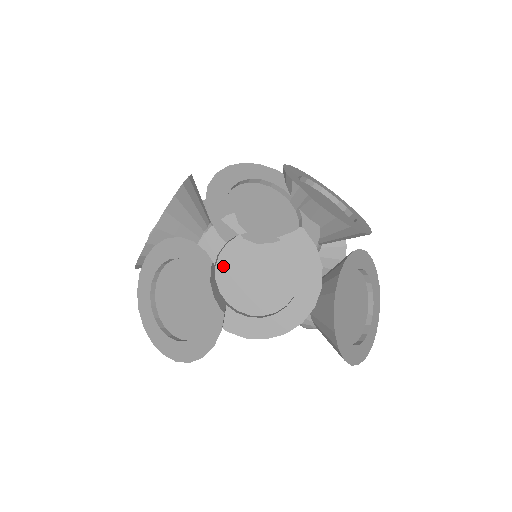
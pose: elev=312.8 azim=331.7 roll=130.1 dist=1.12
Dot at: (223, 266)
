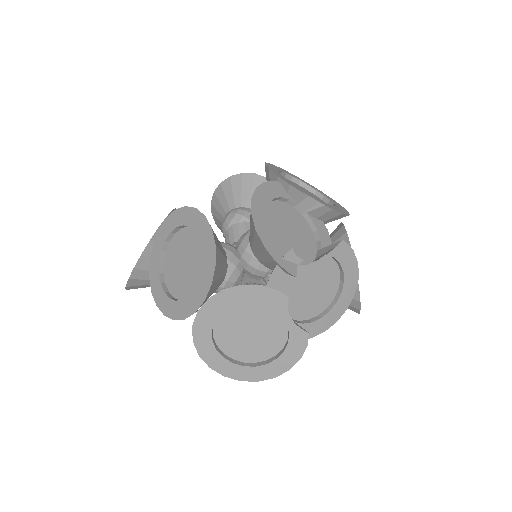
Dot at: (284, 293)
